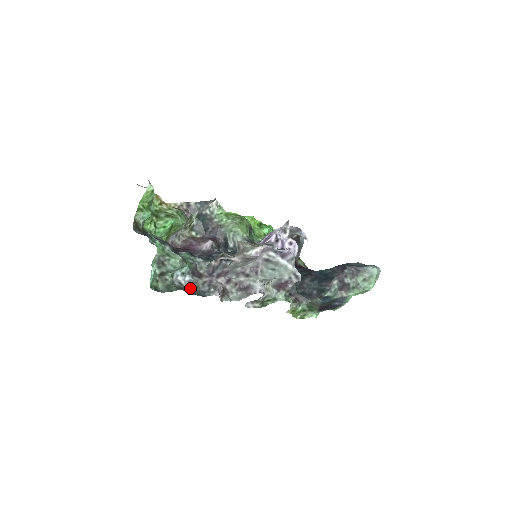
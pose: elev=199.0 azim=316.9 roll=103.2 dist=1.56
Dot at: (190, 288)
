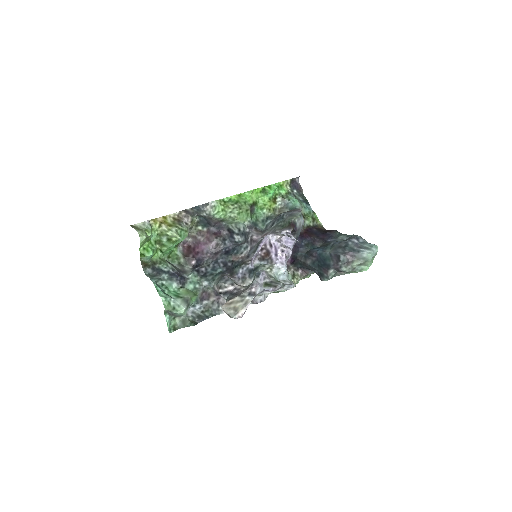
Dot at: (202, 312)
